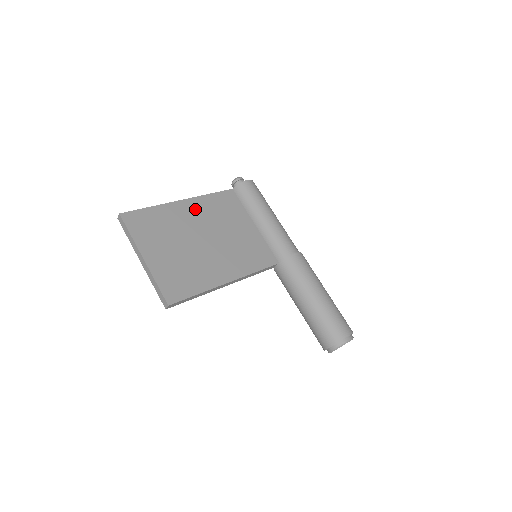
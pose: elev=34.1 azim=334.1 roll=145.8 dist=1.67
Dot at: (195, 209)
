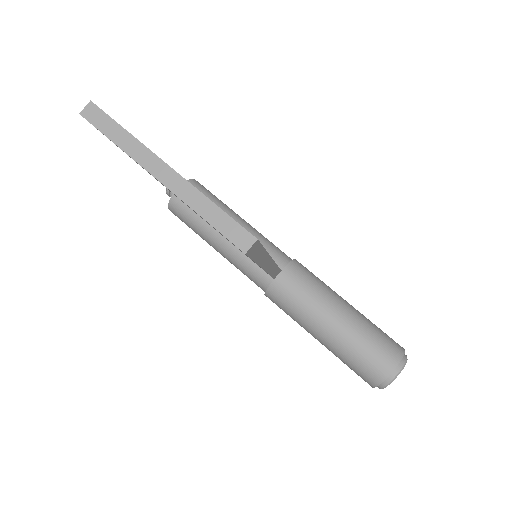
Dot at: occluded
